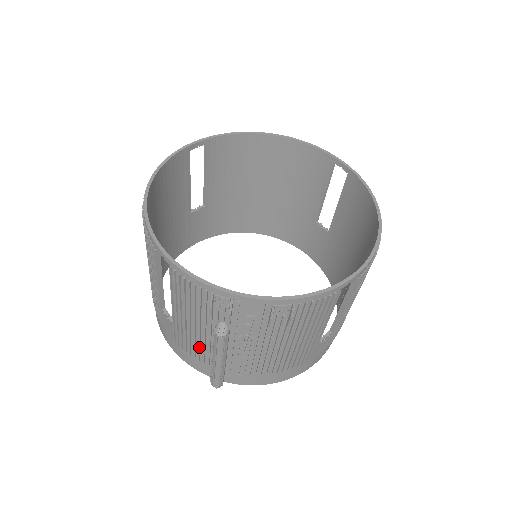
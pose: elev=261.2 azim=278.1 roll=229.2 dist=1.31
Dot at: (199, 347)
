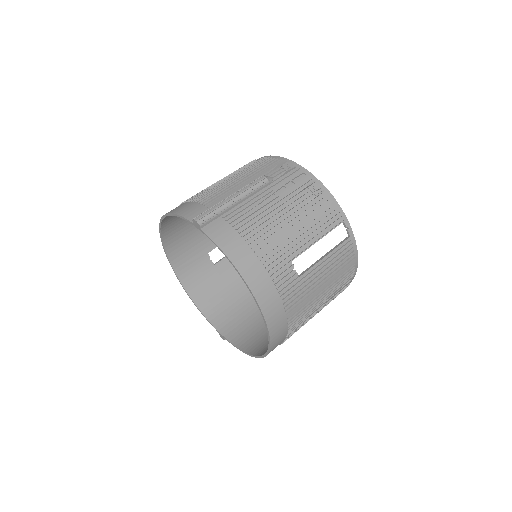
Dot at: (223, 194)
